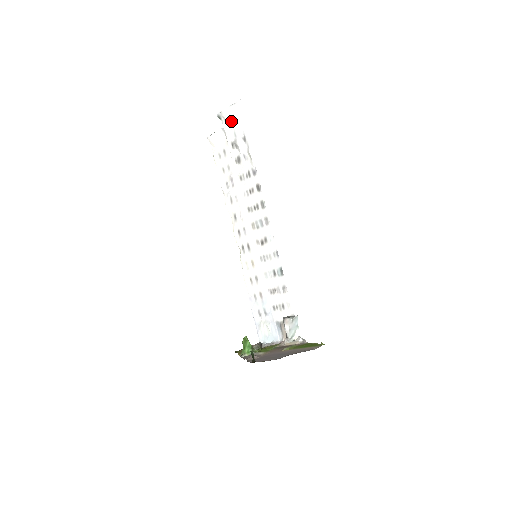
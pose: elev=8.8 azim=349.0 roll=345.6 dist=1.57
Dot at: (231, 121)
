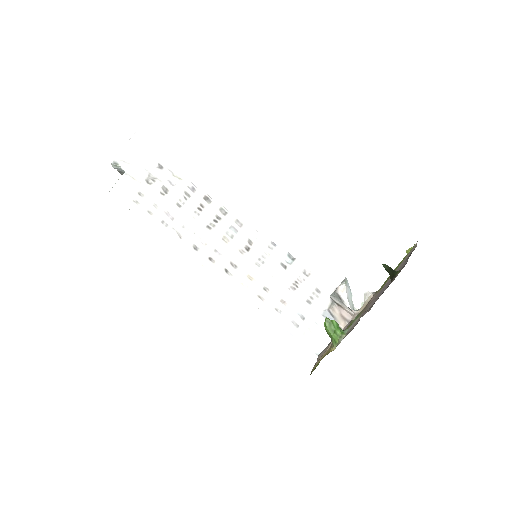
Dot at: (134, 158)
